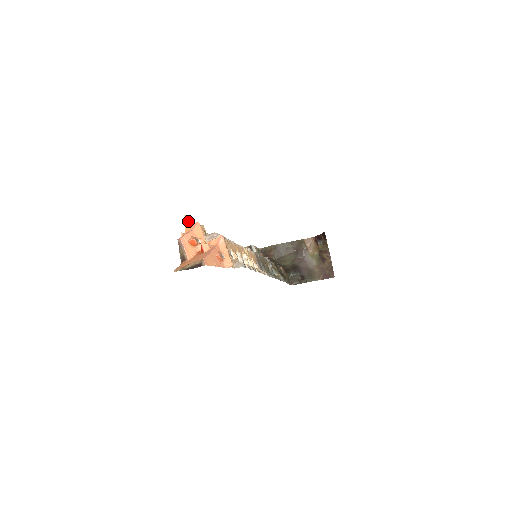
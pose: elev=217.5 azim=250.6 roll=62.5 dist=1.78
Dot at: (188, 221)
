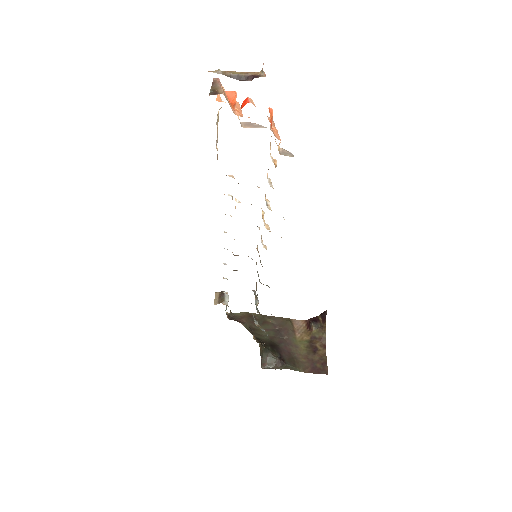
Dot at: occluded
